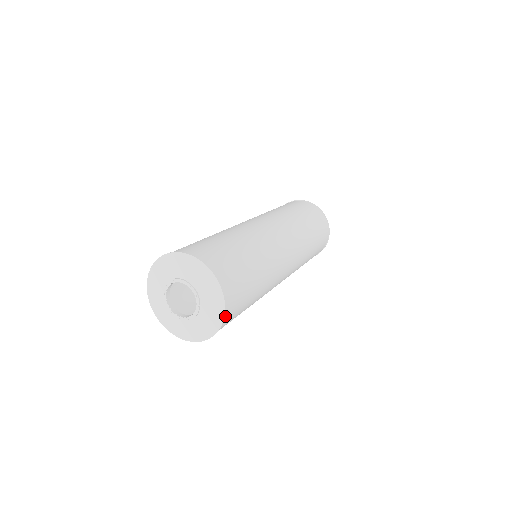
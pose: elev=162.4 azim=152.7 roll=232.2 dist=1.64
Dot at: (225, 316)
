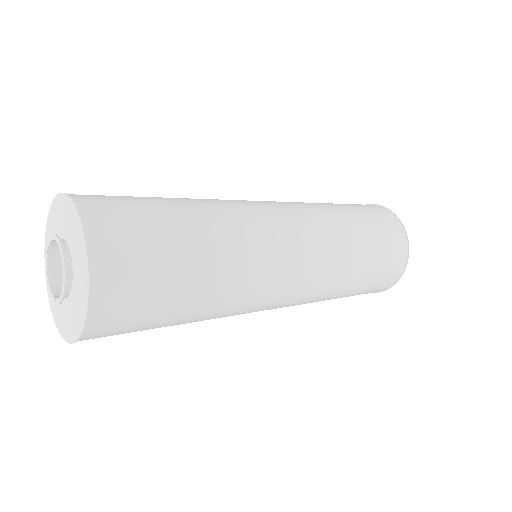
Dot at: (81, 339)
